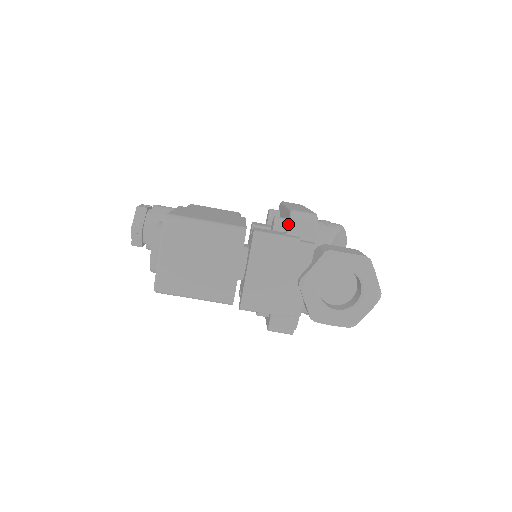
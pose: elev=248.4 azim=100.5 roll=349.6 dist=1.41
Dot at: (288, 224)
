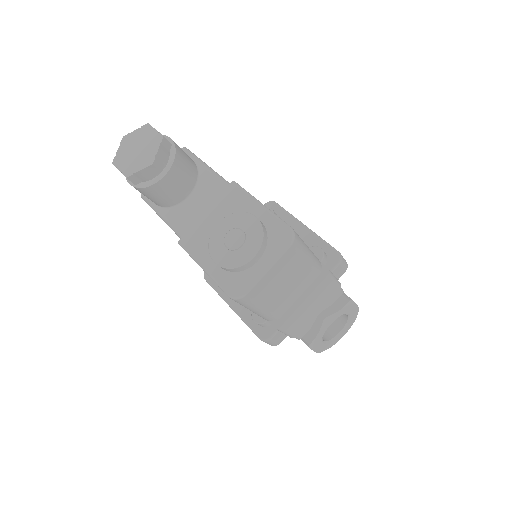
Dot at: (335, 265)
